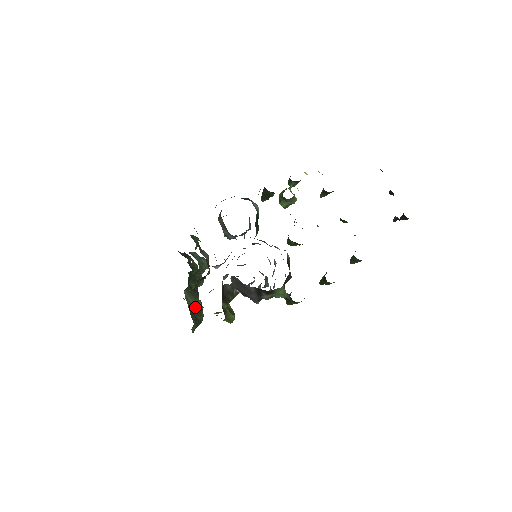
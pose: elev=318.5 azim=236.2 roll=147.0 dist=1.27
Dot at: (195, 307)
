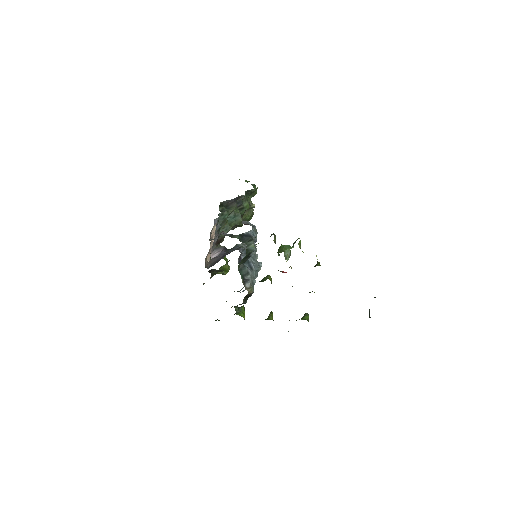
Dot at: occluded
